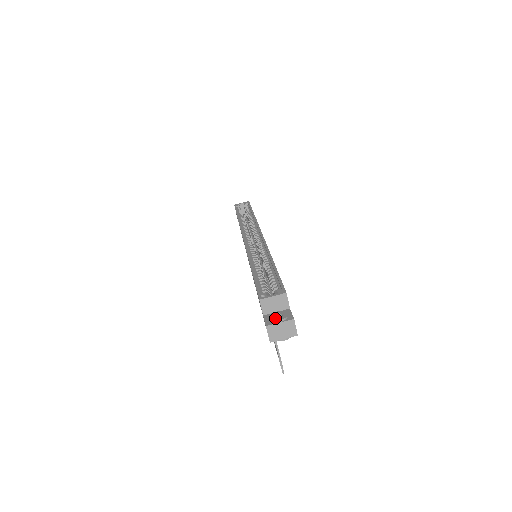
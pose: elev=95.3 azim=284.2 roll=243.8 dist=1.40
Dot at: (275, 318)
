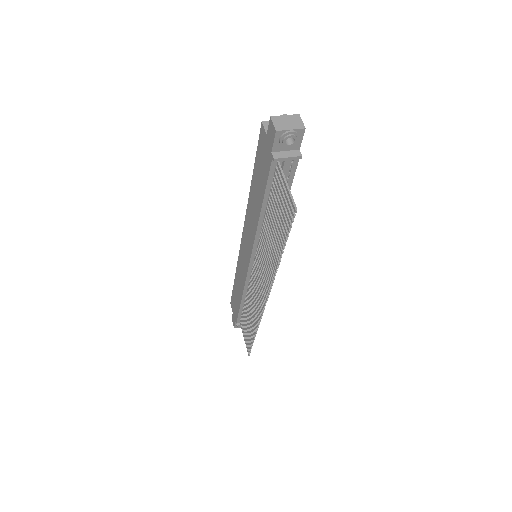
Dot at: occluded
